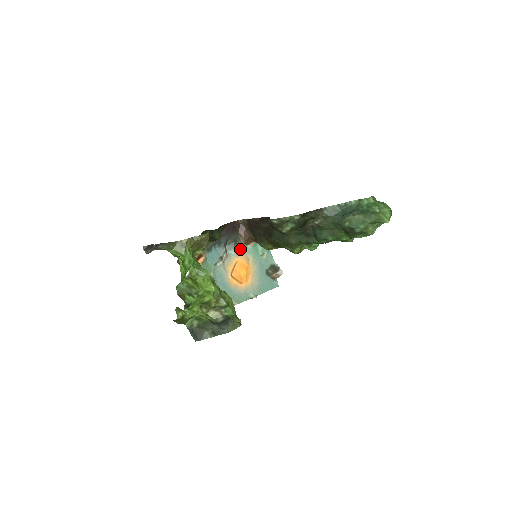
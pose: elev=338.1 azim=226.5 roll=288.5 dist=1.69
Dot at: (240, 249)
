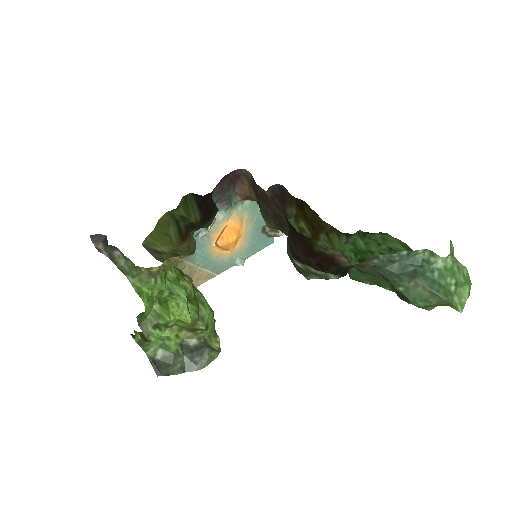
Dot at: (234, 207)
